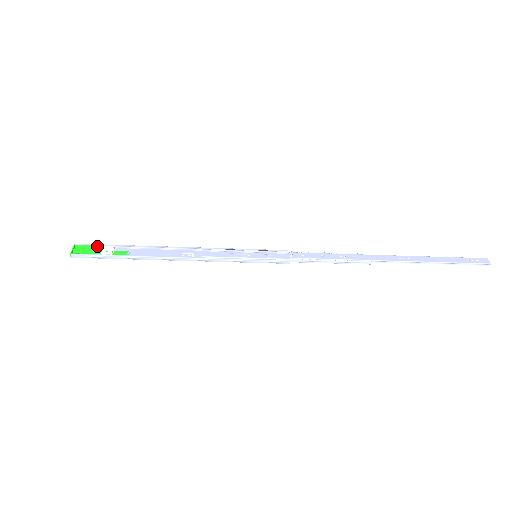
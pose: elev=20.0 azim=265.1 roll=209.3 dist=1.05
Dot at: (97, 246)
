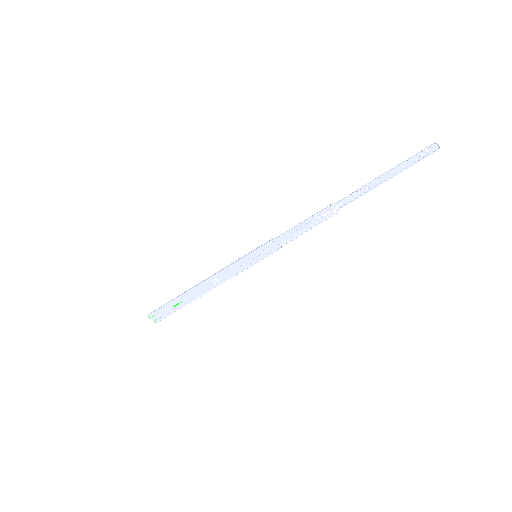
Dot at: (167, 313)
